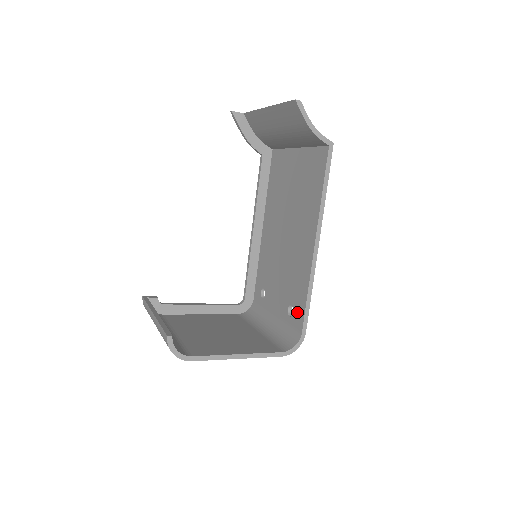
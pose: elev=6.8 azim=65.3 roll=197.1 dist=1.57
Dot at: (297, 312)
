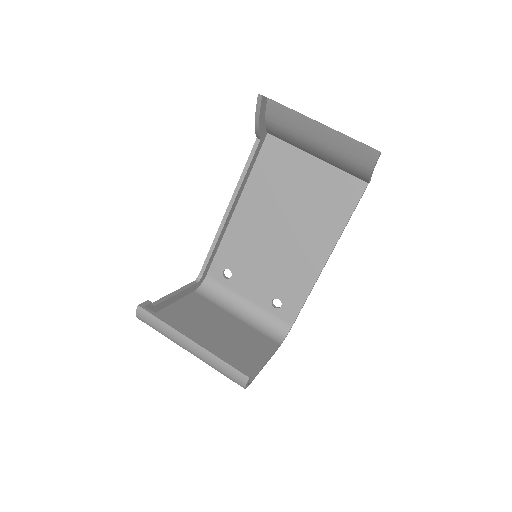
Dot at: (288, 308)
